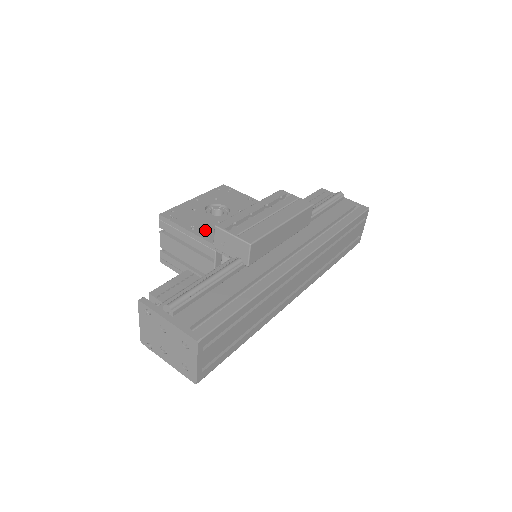
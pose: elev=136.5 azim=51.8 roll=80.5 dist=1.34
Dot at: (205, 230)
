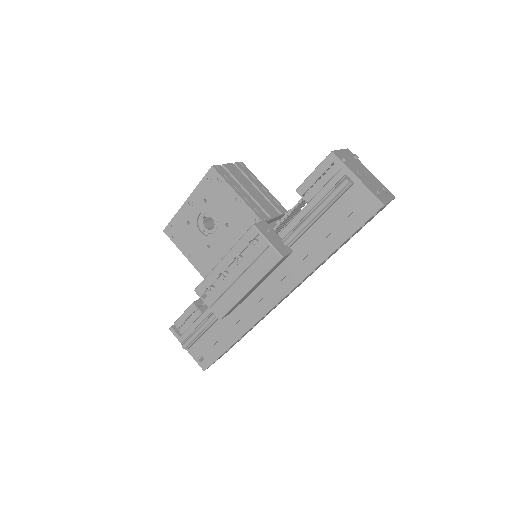
Dot at: (199, 259)
